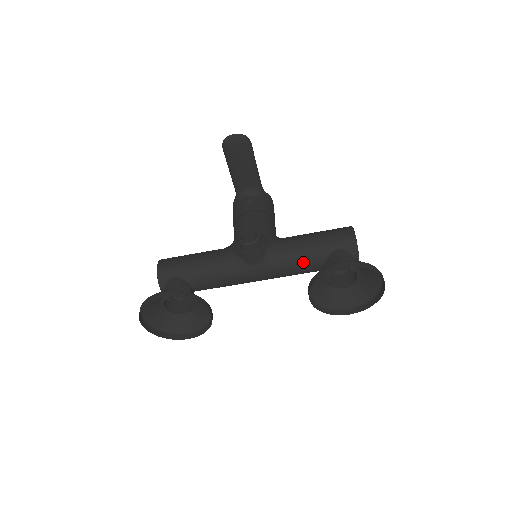
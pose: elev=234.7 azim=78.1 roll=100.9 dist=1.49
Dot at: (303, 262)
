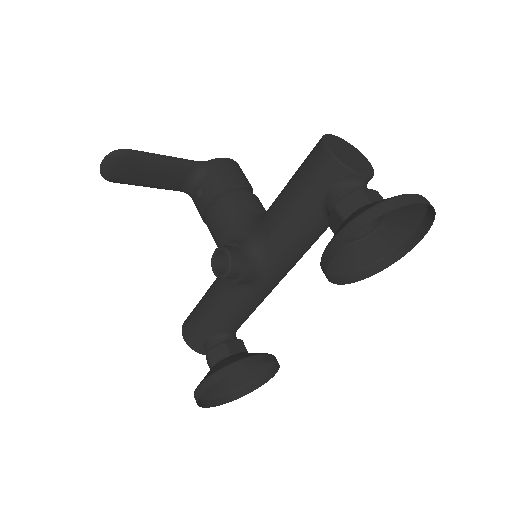
Dot at: (303, 236)
